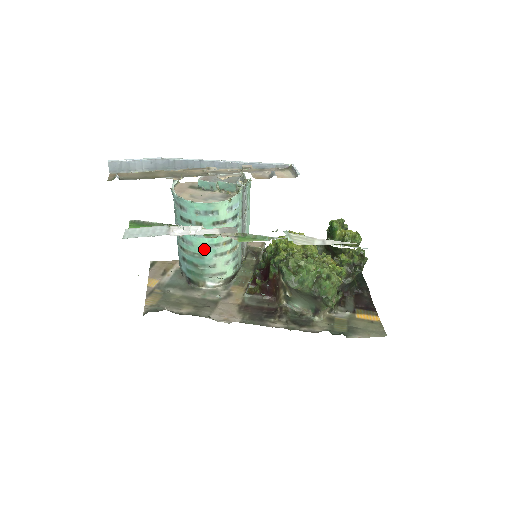
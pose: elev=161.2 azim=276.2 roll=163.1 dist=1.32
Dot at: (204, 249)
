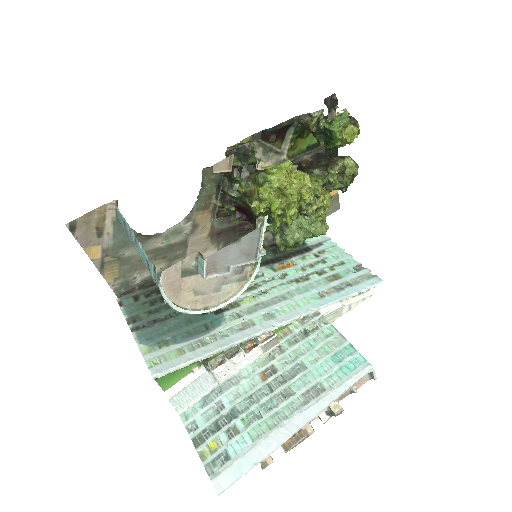
Dot at: occluded
